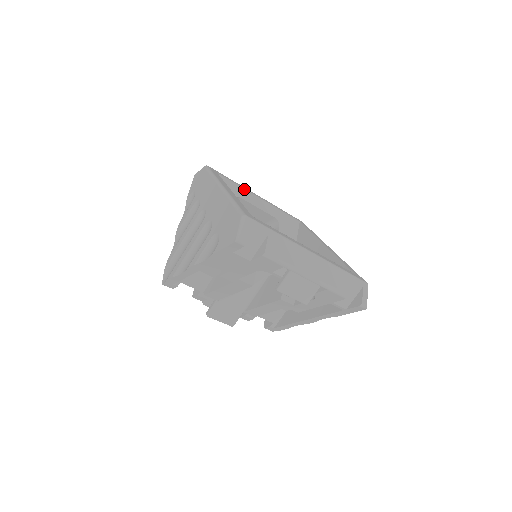
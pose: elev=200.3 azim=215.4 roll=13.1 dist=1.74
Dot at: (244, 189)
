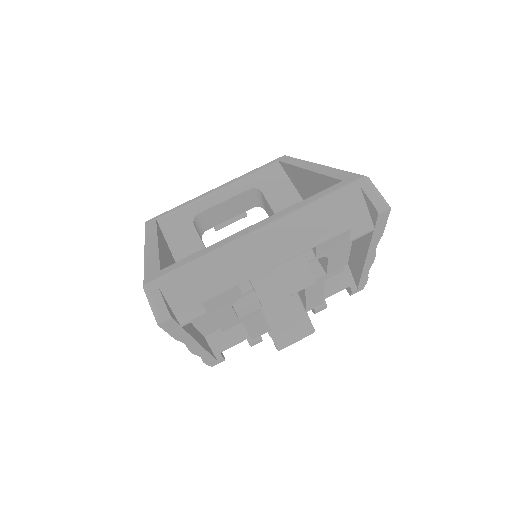
Dot at: (195, 201)
